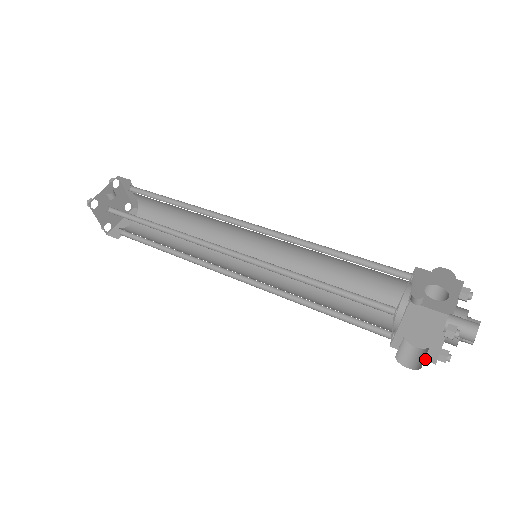
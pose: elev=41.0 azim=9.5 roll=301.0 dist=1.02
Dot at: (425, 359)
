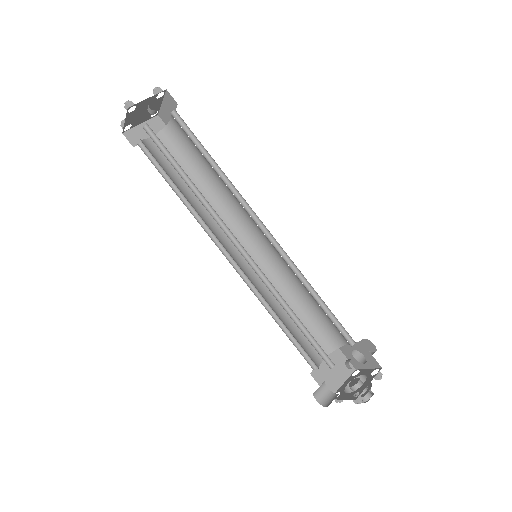
Dot at: occluded
